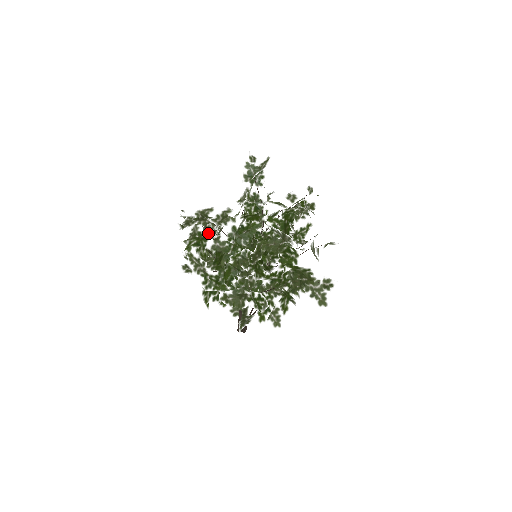
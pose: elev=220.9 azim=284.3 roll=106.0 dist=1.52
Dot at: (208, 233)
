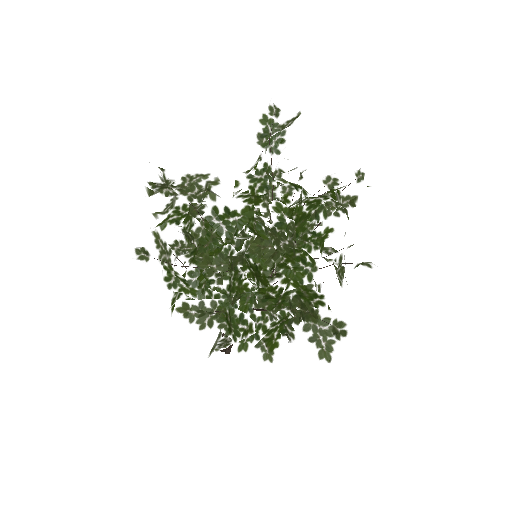
Dot at: (190, 209)
